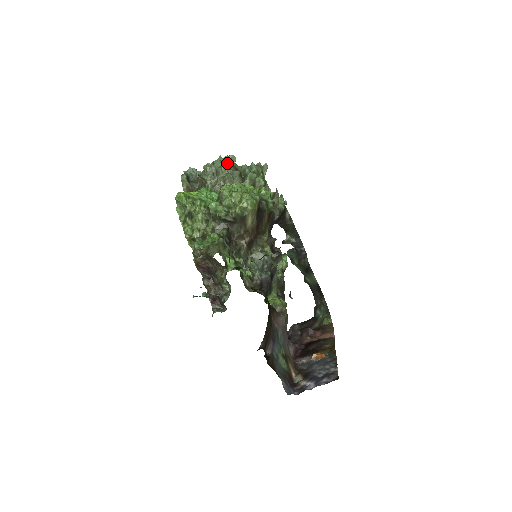
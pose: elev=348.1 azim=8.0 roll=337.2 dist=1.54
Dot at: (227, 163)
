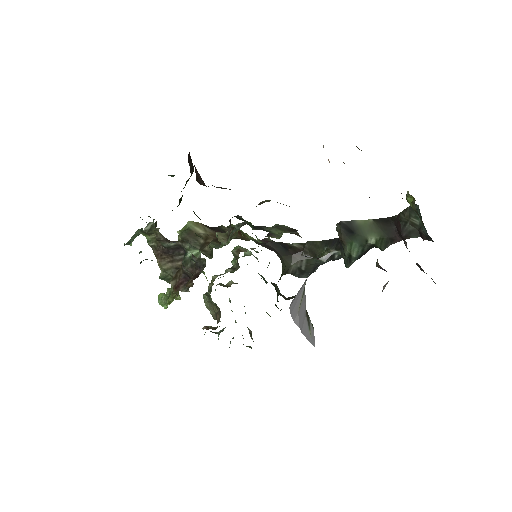
Dot at: (224, 286)
